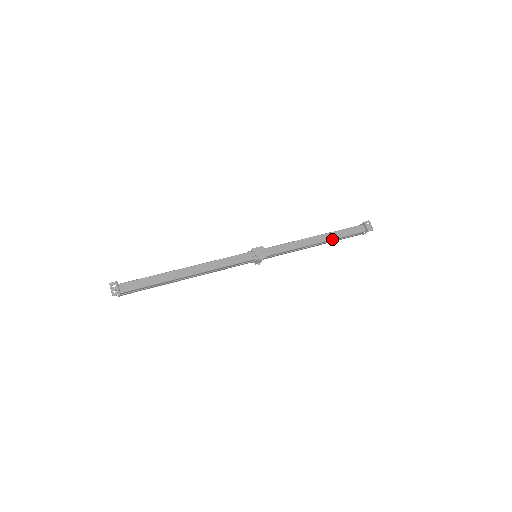
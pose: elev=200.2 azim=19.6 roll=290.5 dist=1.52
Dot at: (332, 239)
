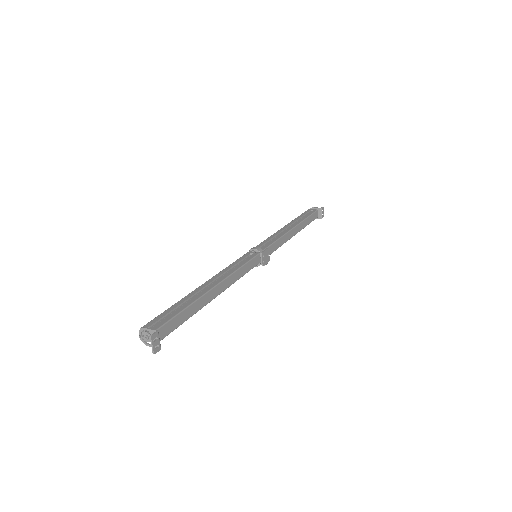
Dot at: occluded
